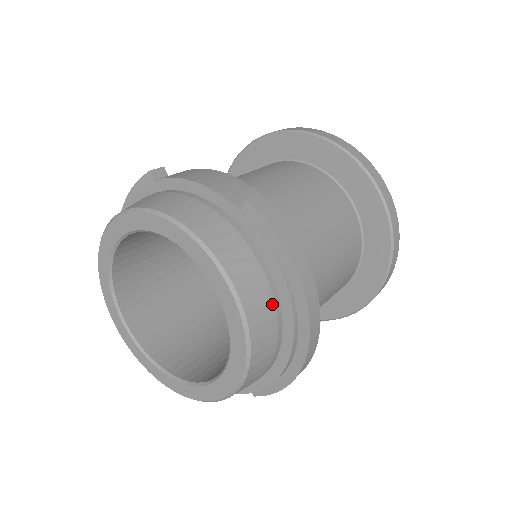
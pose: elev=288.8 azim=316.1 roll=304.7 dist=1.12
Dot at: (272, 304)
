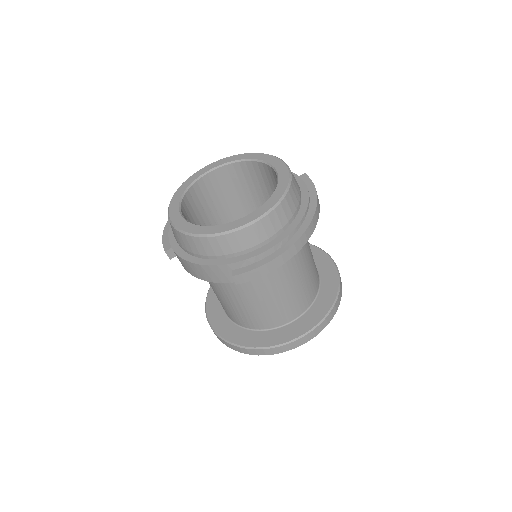
Dot at: (298, 202)
